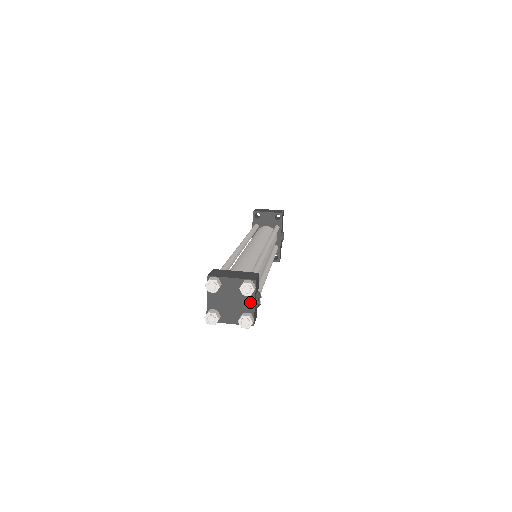
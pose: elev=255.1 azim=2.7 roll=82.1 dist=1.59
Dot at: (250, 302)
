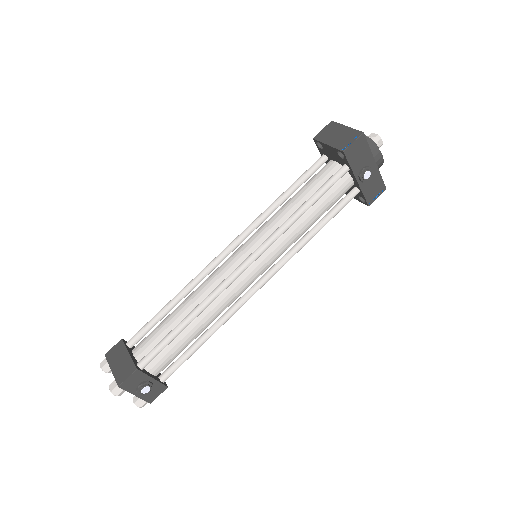
Dot at: (133, 392)
